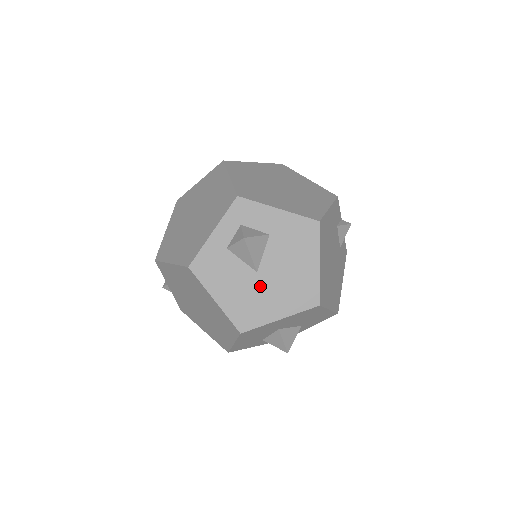
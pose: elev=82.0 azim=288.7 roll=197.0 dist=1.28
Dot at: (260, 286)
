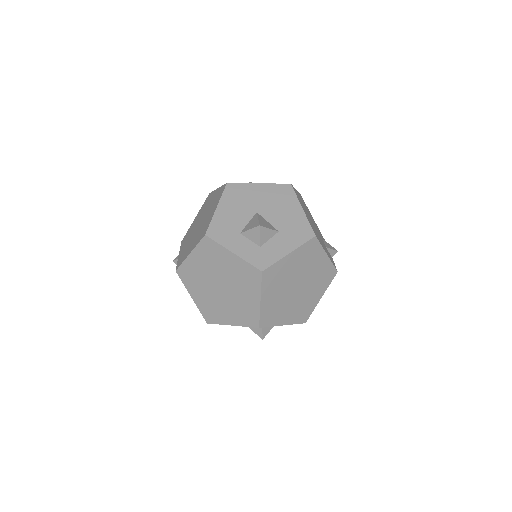
Dot at: occluded
